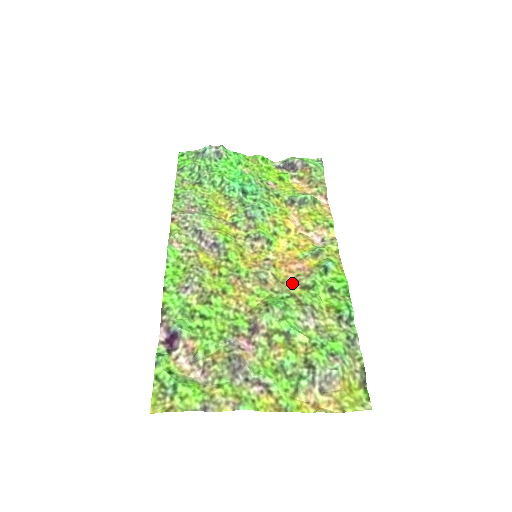
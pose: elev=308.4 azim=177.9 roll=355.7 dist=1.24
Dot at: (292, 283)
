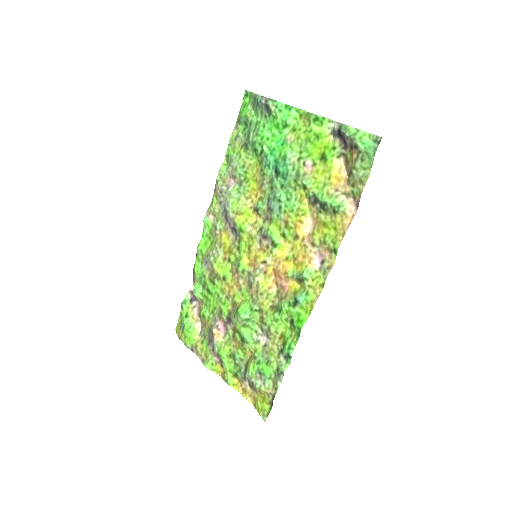
Dot at: (268, 297)
